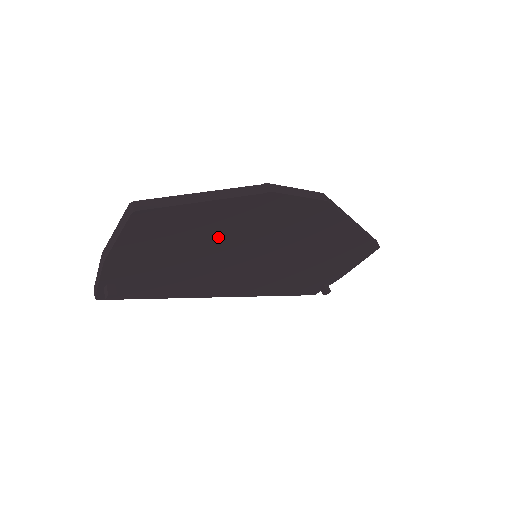
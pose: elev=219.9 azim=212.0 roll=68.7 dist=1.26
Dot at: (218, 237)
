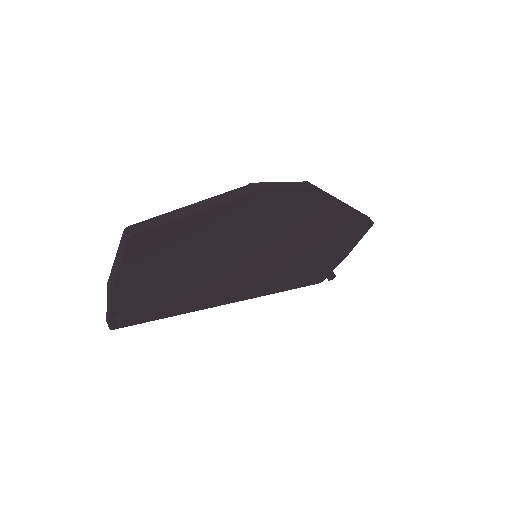
Dot at: (215, 245)
